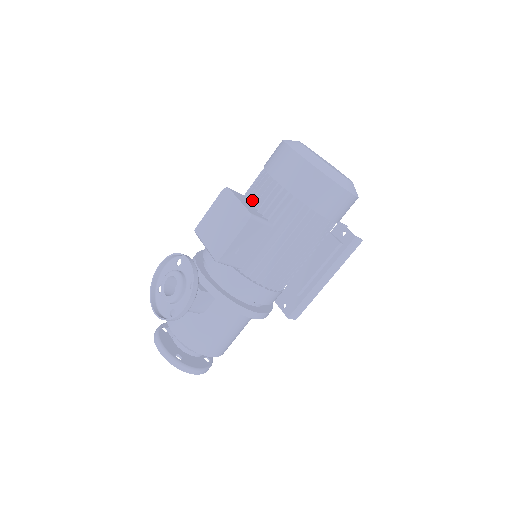
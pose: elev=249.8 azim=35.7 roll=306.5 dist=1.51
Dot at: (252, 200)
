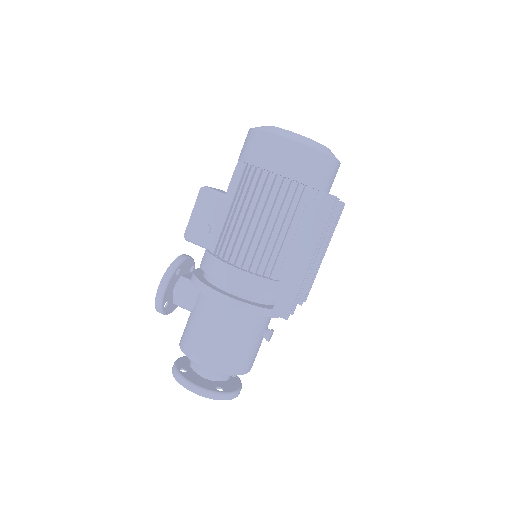
Dot at: occluded
